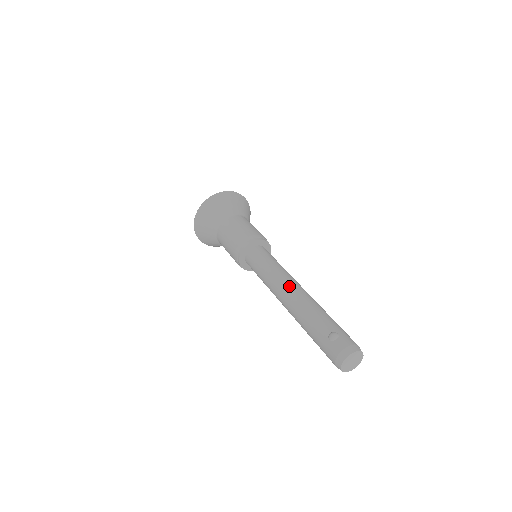
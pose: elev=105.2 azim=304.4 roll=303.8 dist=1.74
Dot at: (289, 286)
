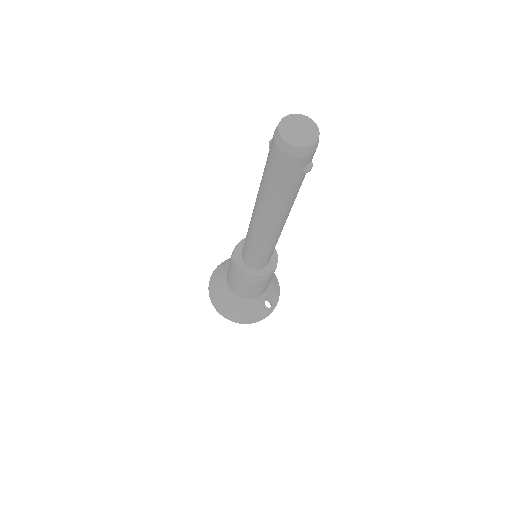
Dot at: occluded
